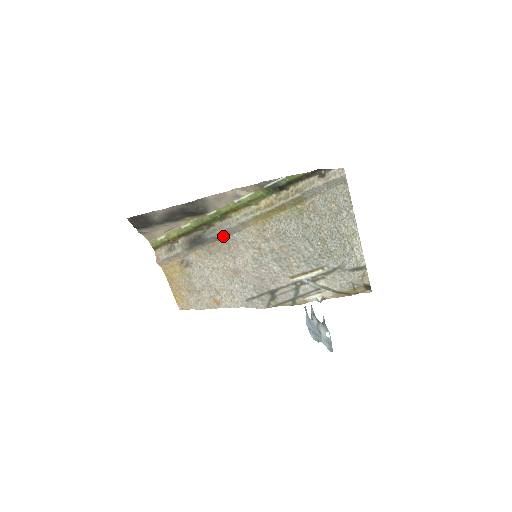
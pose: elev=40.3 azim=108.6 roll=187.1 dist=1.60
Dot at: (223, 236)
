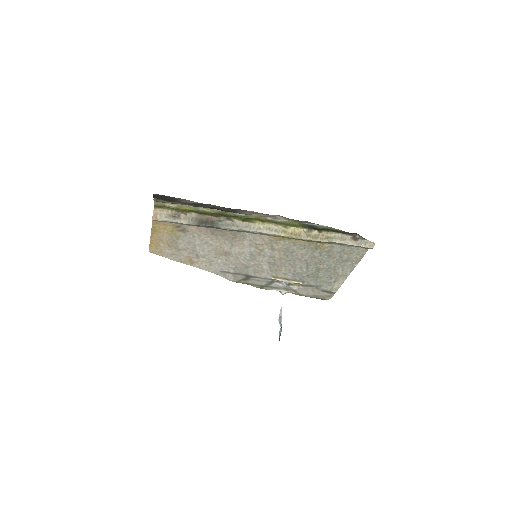
Dot at: (236, 230)
